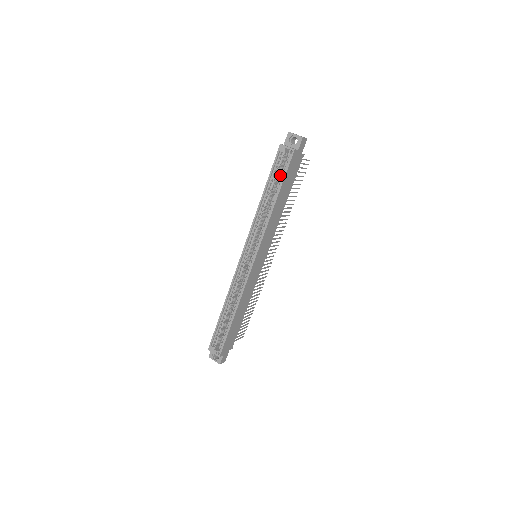
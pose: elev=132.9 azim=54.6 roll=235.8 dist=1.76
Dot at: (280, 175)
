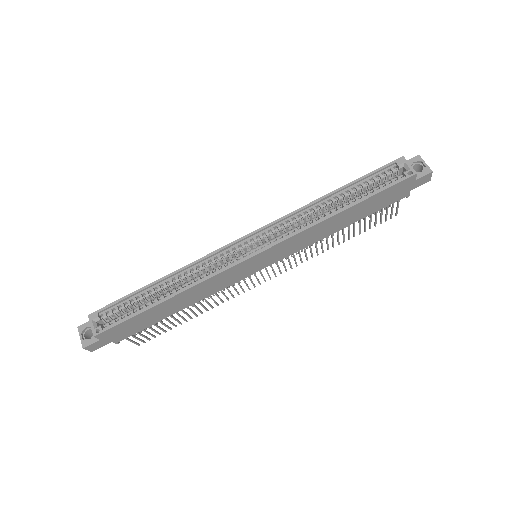
Dot at: (374, 187)
